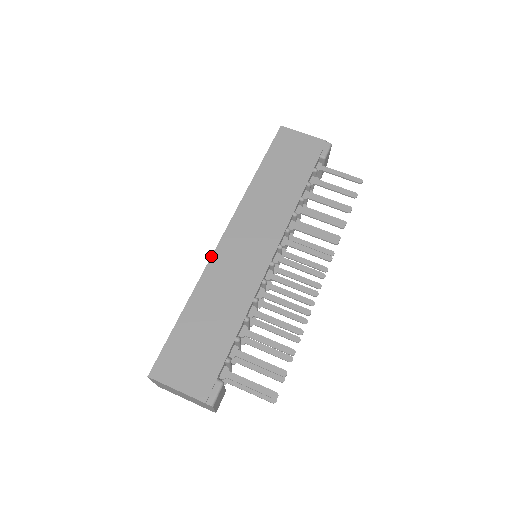
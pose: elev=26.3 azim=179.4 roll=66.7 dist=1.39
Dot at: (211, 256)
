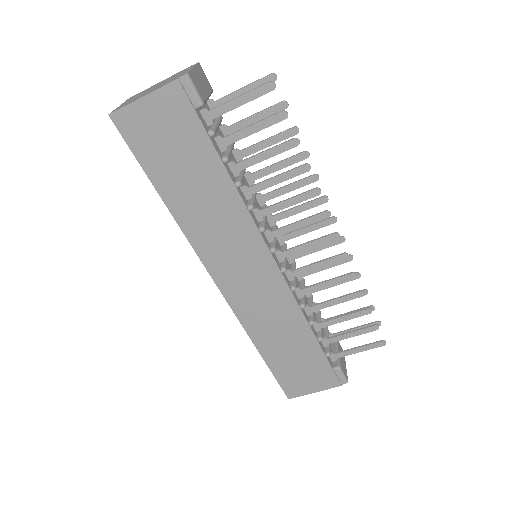
Dot at: occluded
